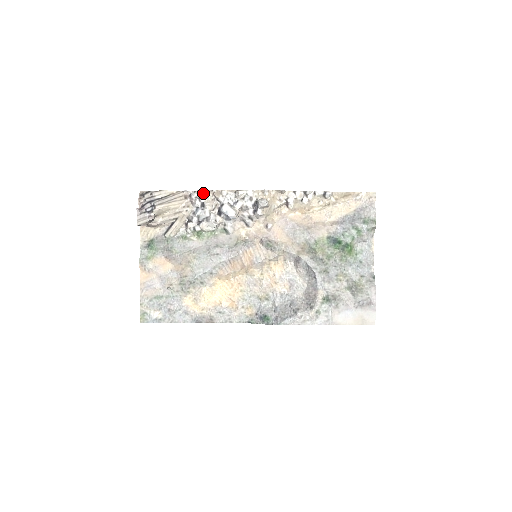
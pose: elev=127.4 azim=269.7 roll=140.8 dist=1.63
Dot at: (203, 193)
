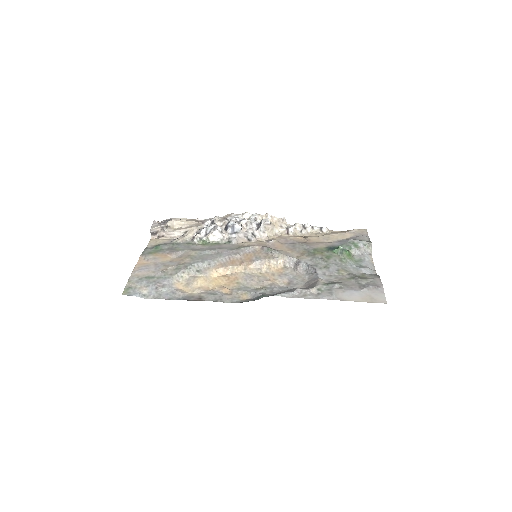
Dot at: (214, 217)
